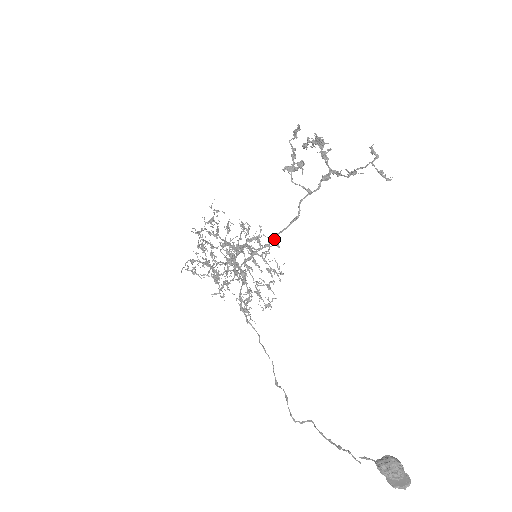
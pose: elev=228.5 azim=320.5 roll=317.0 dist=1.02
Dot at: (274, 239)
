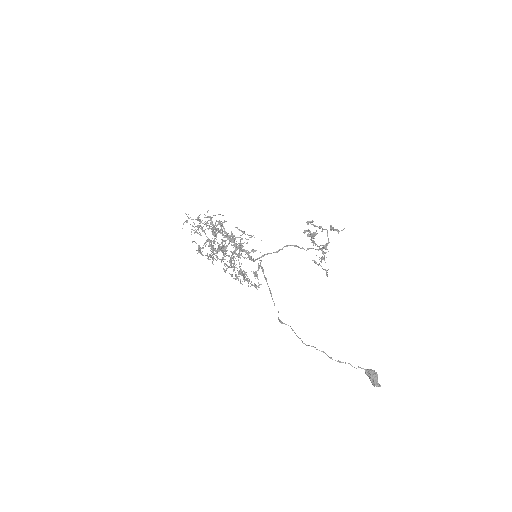
Dot at: (227, 265)
